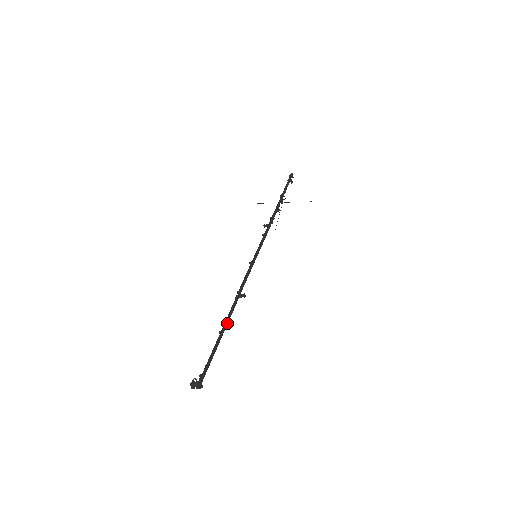
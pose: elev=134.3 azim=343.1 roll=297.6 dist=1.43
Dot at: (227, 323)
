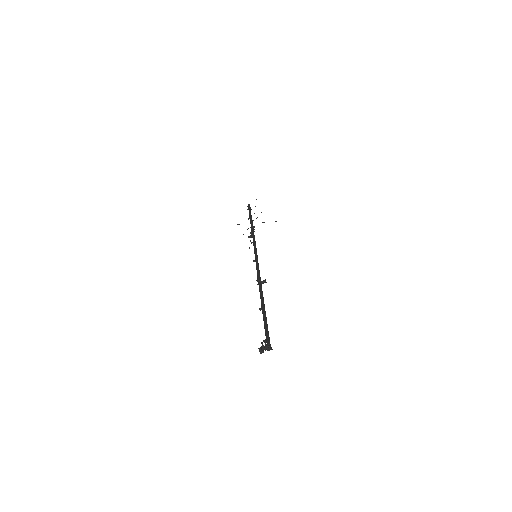
Dot at: (263, 301)
